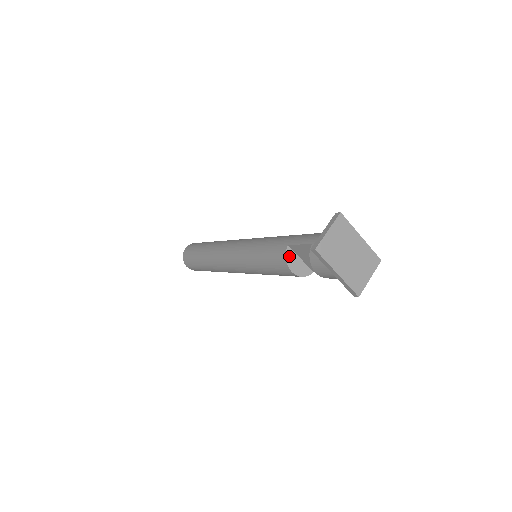
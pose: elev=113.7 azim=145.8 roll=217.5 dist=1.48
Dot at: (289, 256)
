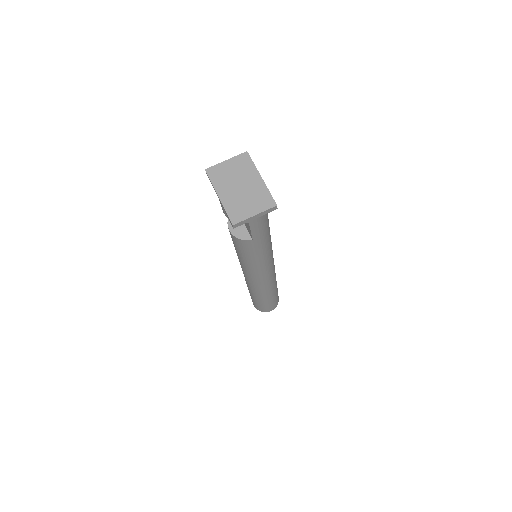
Dot at: occluded
